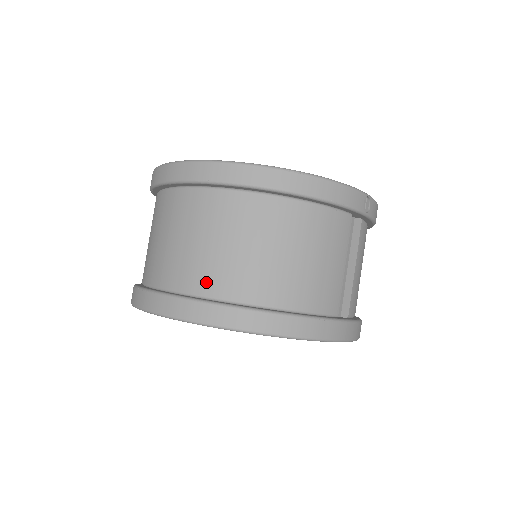
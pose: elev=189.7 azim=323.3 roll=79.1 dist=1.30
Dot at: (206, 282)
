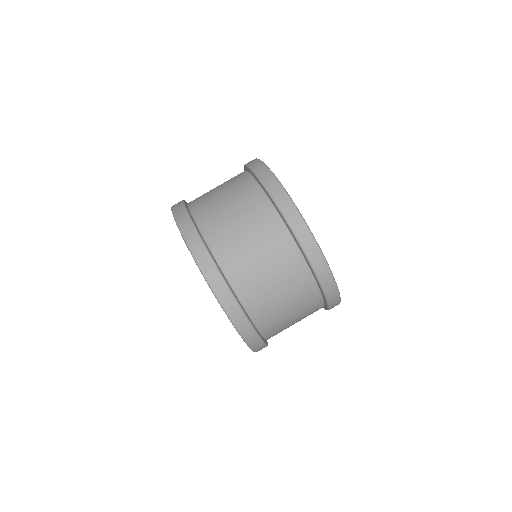
Dot at: (266, 323)
